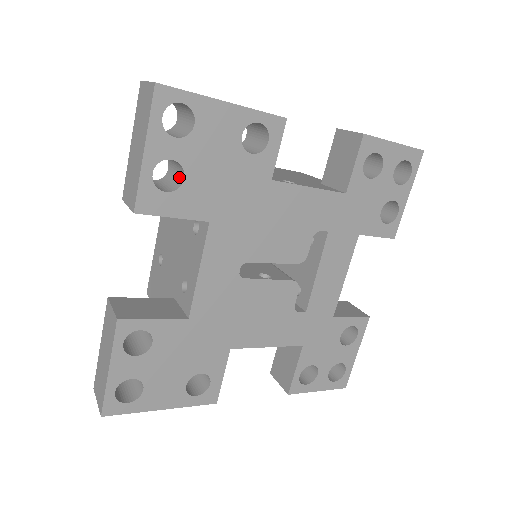
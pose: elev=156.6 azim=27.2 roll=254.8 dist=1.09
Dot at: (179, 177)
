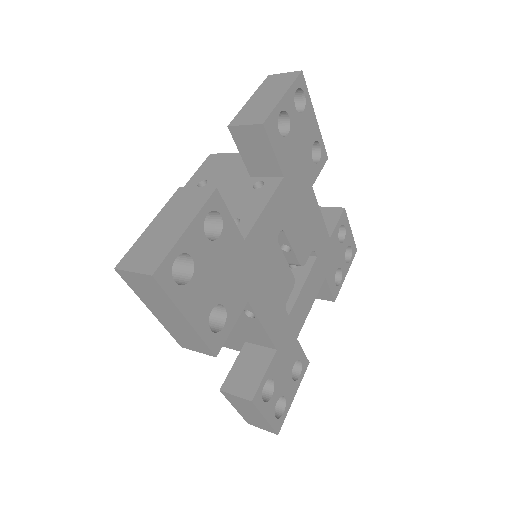
Dot at: occluded
